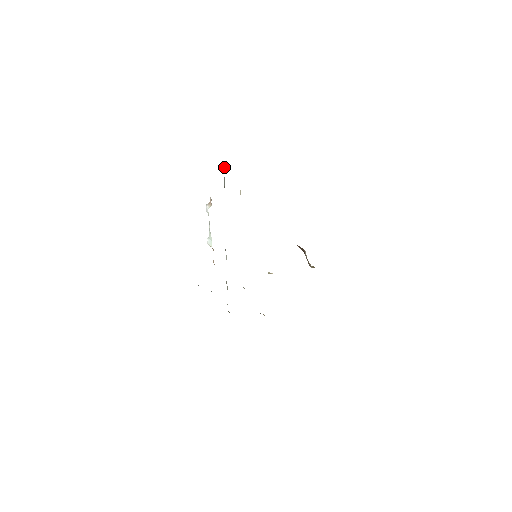
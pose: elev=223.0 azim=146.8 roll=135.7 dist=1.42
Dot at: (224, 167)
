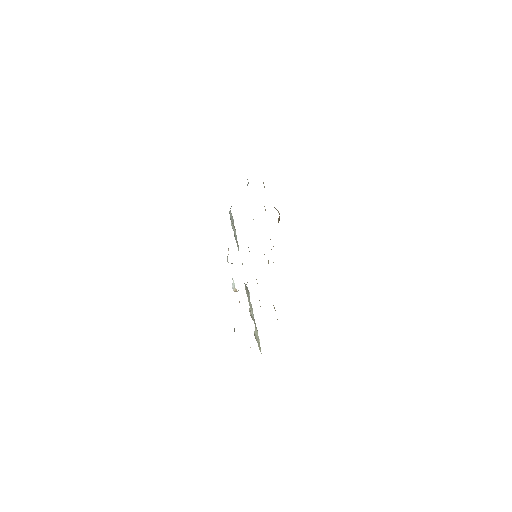
Dot at: (233, 219)
